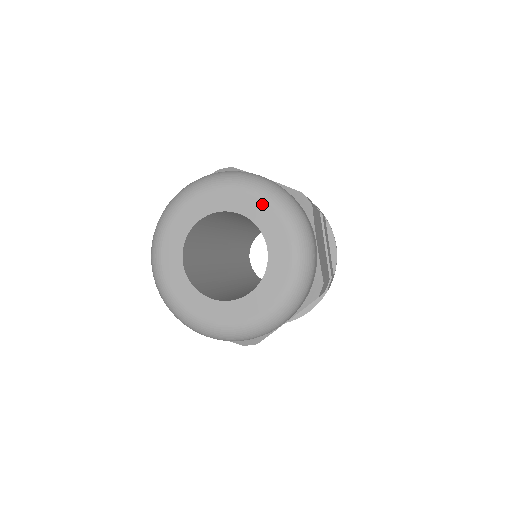
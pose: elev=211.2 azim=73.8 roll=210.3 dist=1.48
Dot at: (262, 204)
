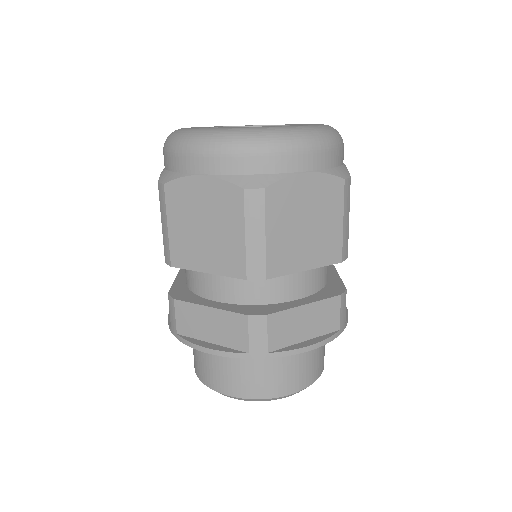
Dot at: occluded
